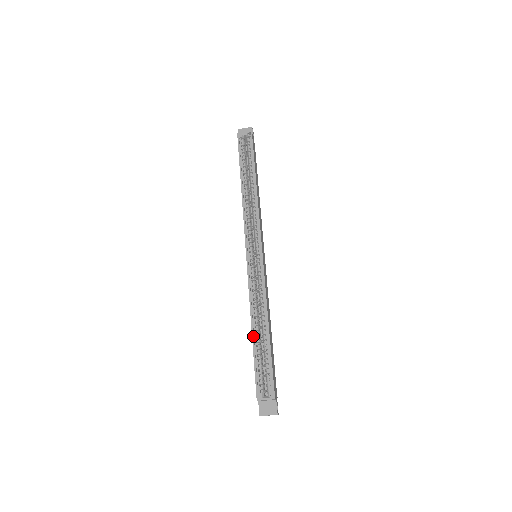
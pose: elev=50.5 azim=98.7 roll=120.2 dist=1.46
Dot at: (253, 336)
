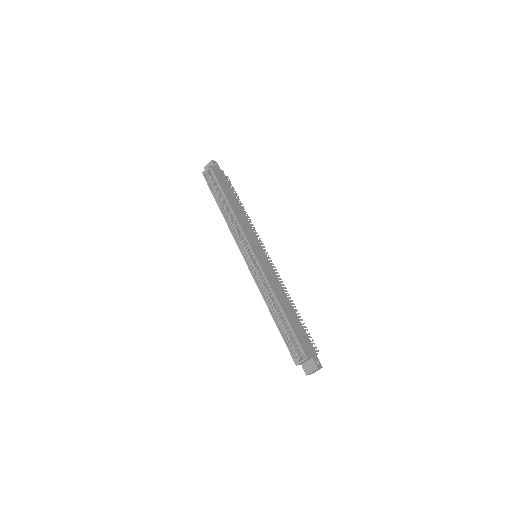
Dot at: (274, 319)
